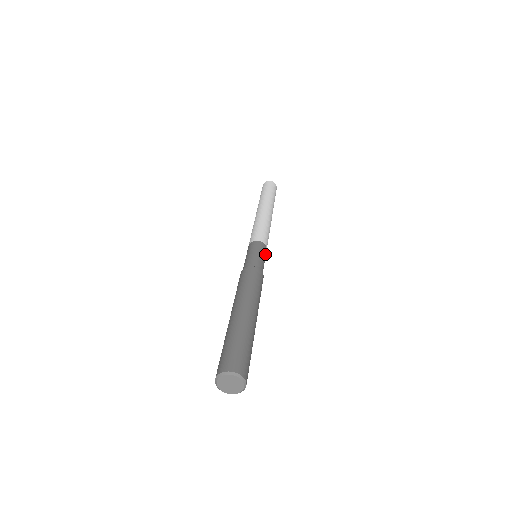
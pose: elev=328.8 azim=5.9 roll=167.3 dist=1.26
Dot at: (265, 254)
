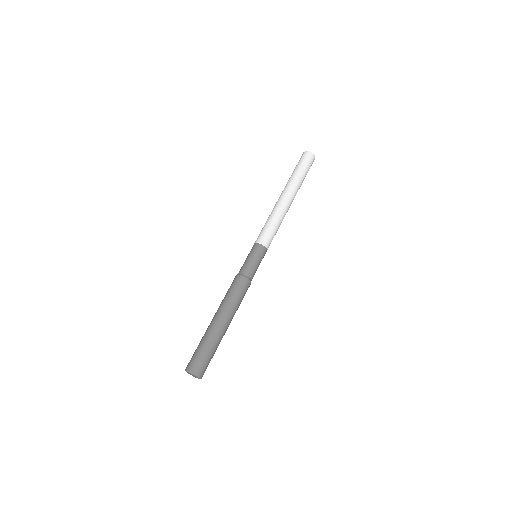
Dot at: (258, 253)
